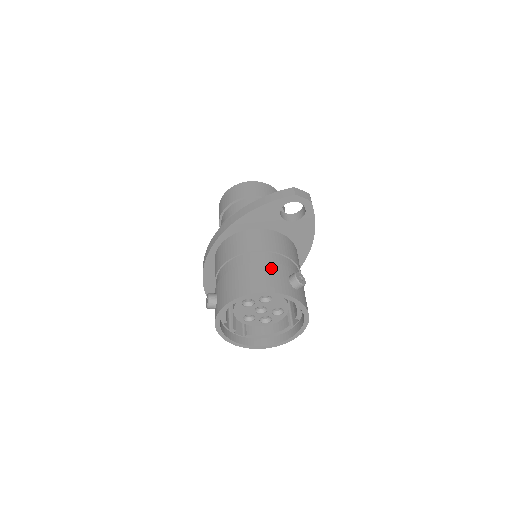
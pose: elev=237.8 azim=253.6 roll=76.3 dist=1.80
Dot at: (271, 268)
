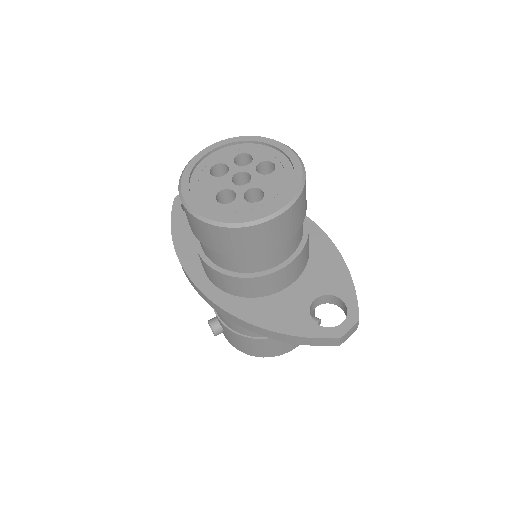
Dot at: occluded
